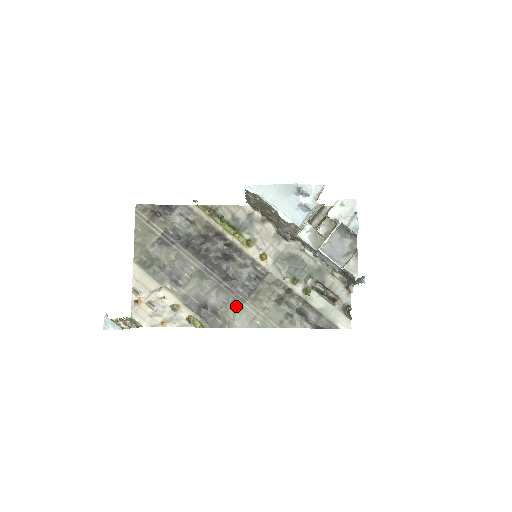
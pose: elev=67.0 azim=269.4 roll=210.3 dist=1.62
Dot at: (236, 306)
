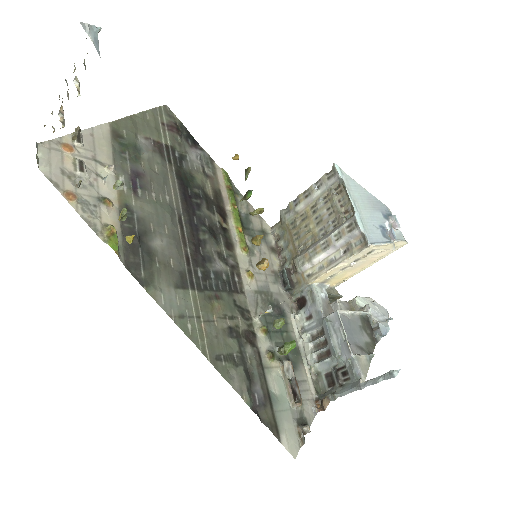
Dot at: (180, 281)
